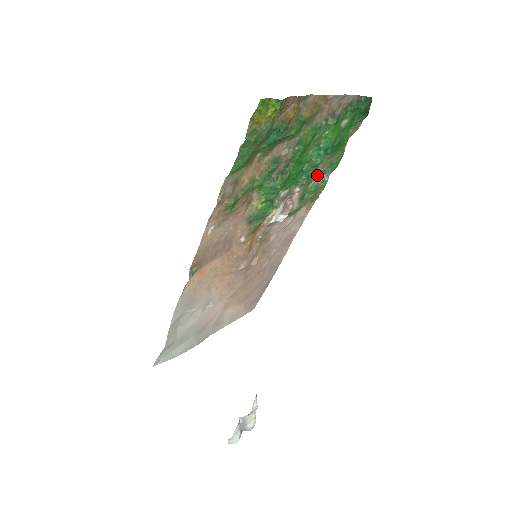
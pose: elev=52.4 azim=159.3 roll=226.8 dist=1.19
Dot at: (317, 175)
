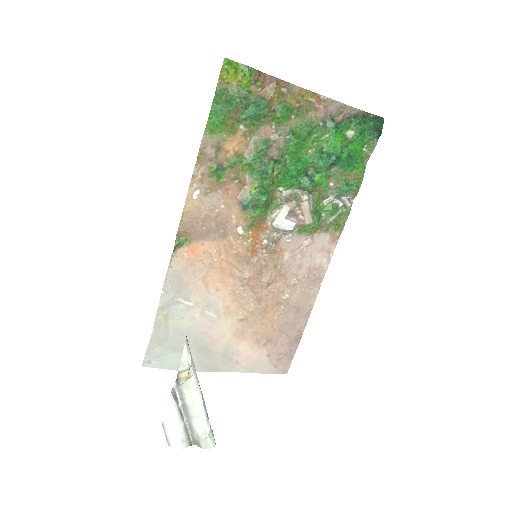
Dot at: (331, 191)
